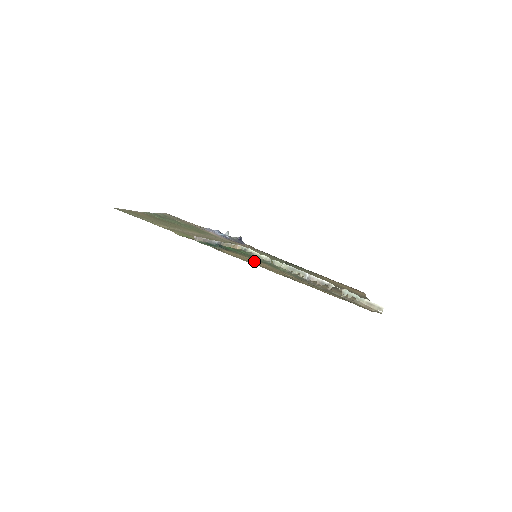
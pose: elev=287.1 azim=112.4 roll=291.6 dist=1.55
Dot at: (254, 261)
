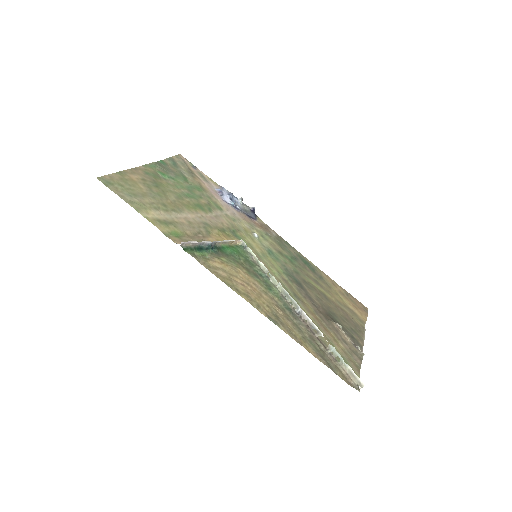
Dot at: (245, 279)
